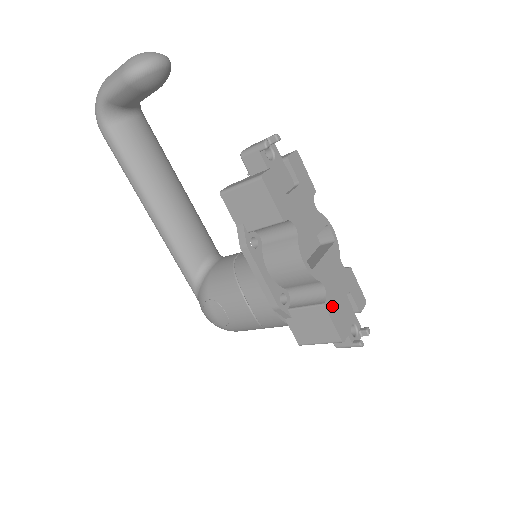
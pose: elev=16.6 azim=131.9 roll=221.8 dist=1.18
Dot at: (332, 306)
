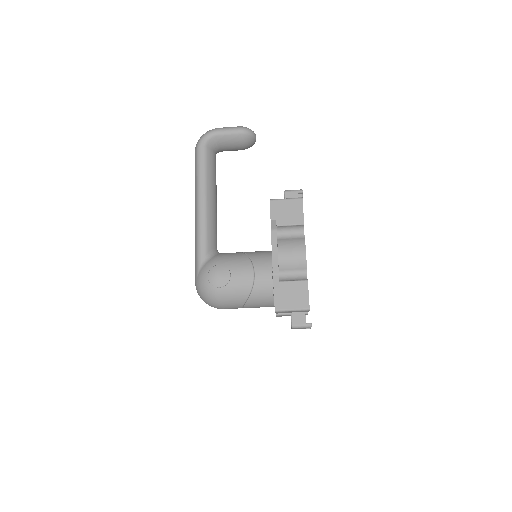
Dot at: occluded
